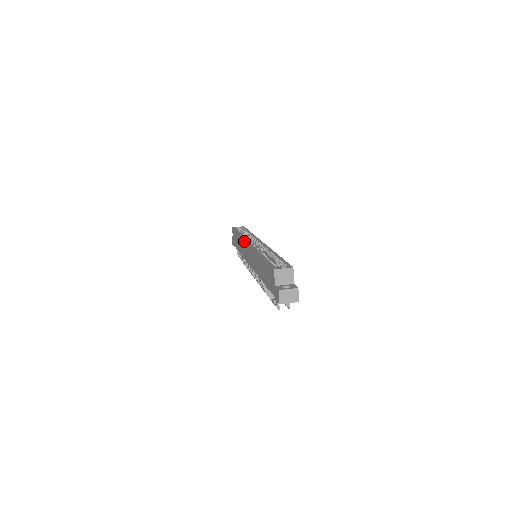
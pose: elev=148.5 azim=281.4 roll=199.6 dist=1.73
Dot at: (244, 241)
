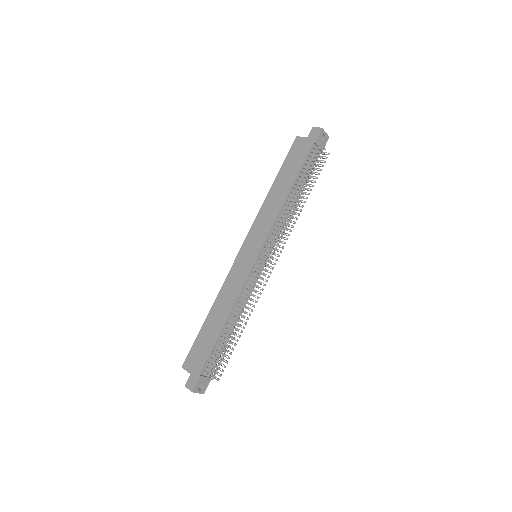
Dot at: (231, 270)
